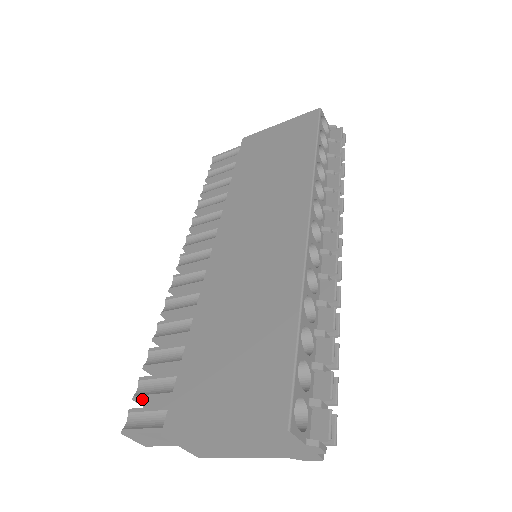
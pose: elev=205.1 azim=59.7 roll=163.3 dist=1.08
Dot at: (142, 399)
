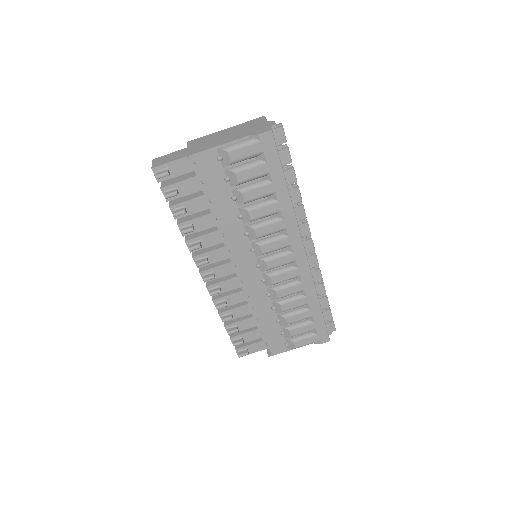
Dot at: occluded
